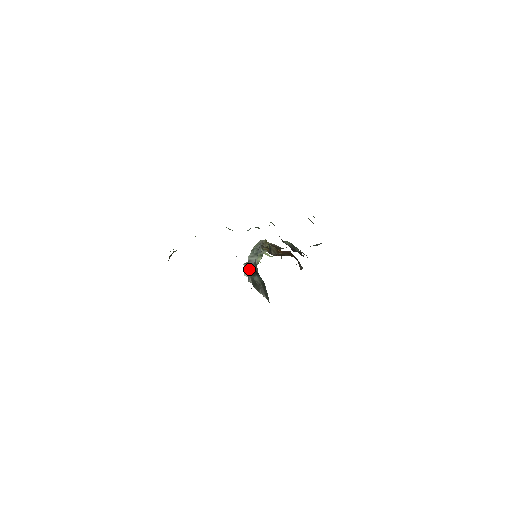
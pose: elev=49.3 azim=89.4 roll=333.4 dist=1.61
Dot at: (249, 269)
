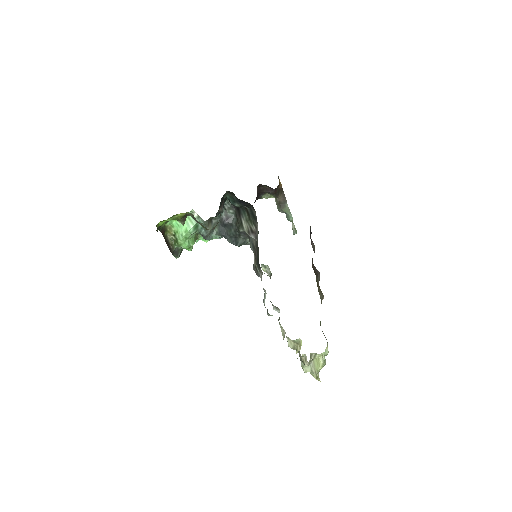
Dot at: (236, 224)
